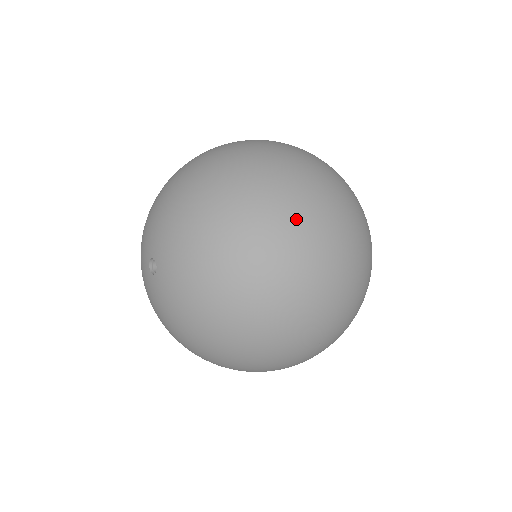
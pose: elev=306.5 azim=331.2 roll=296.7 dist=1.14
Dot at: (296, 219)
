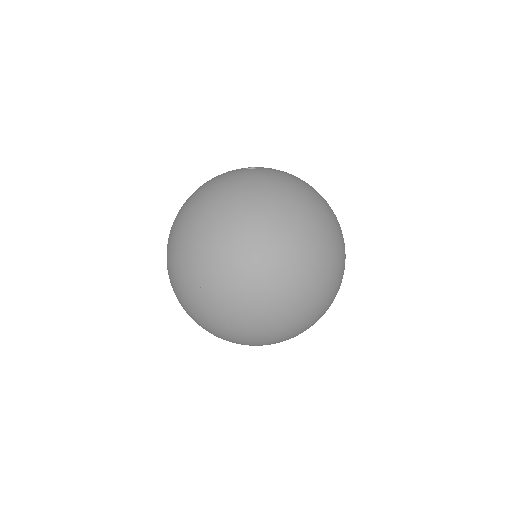
Dot at: occluded
